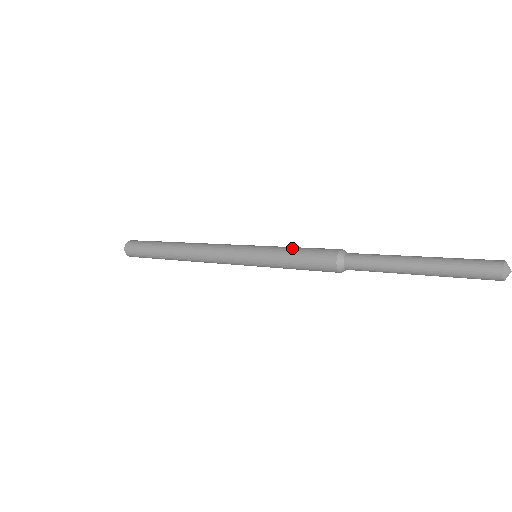
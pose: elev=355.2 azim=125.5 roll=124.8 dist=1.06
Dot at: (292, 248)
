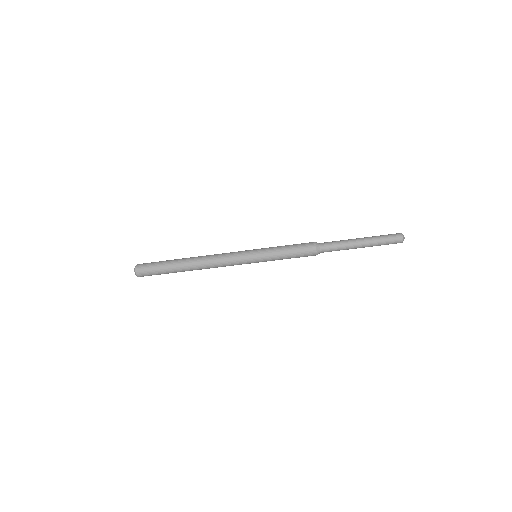
Dot at: occluded
